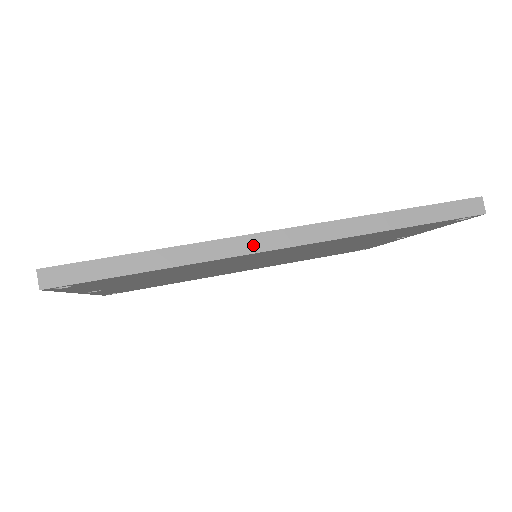
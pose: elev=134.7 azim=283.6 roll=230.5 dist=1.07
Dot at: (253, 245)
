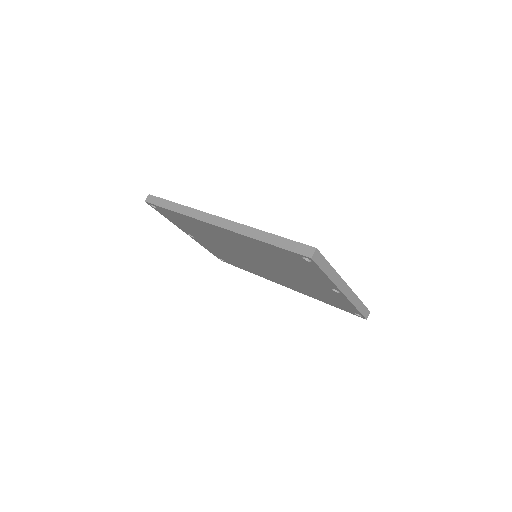
Dot at: (207, 218)
